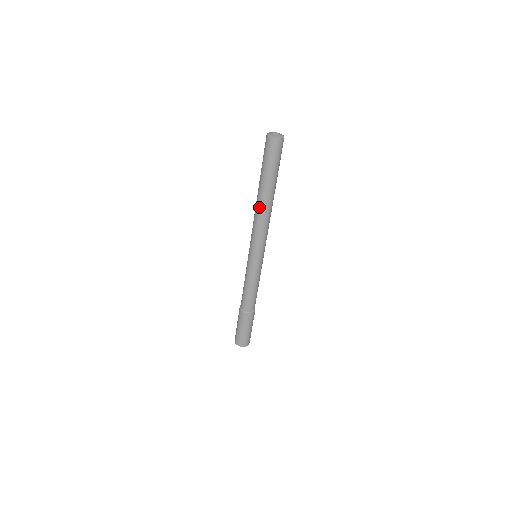
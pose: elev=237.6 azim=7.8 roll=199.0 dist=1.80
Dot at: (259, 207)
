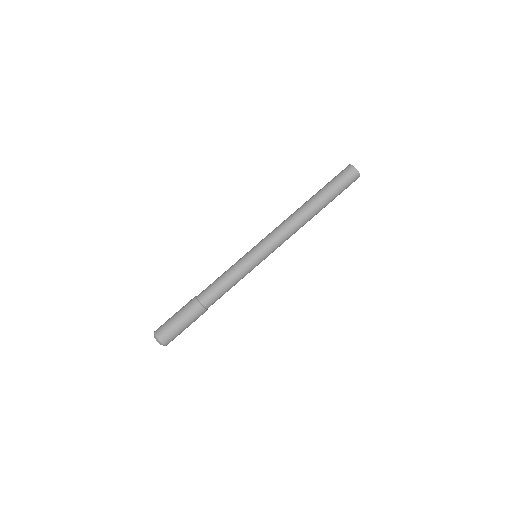
Dot at: (300, 212)
